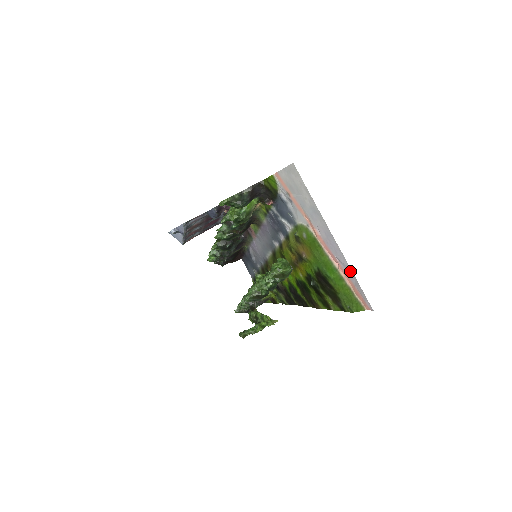
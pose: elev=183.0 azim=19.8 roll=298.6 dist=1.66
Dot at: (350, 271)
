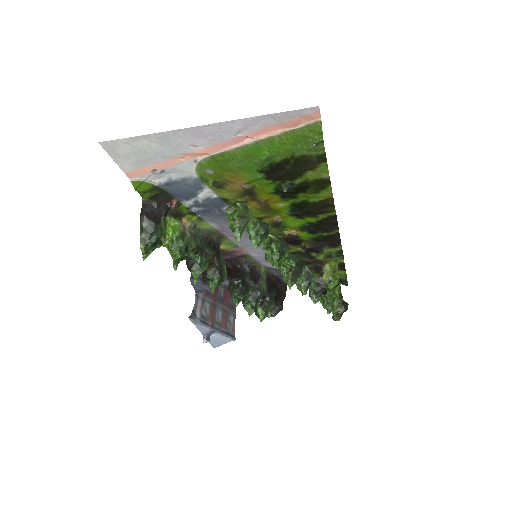
Dot at: (253, 121)
